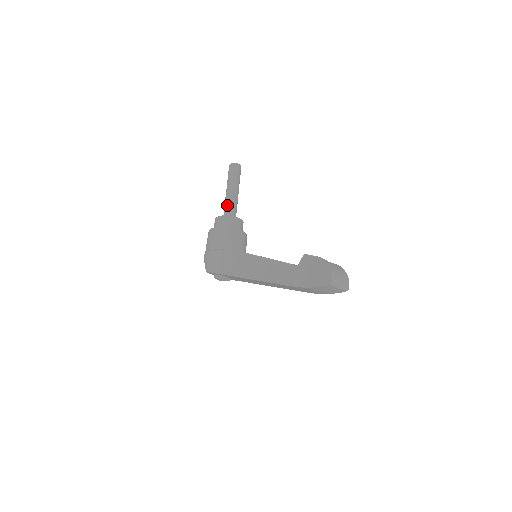
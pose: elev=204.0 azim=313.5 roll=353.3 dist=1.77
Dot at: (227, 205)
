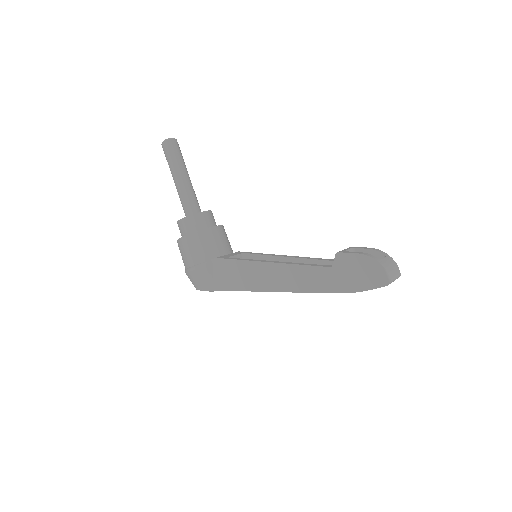
Dot at: (184, 199)
